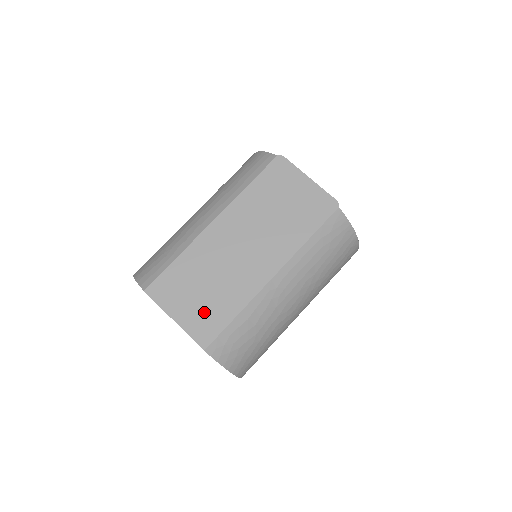
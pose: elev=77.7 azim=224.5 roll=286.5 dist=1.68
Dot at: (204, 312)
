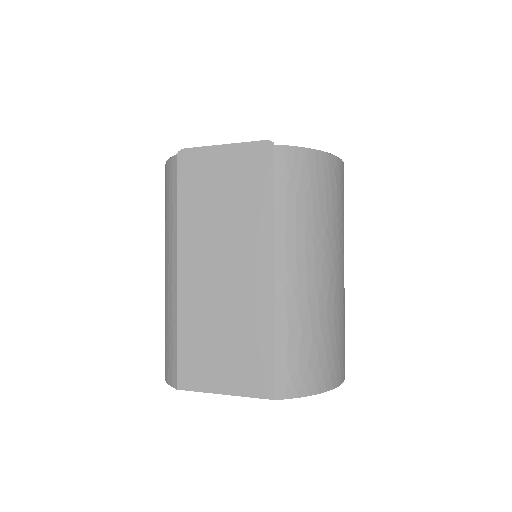
Dot at: (243, 363)
